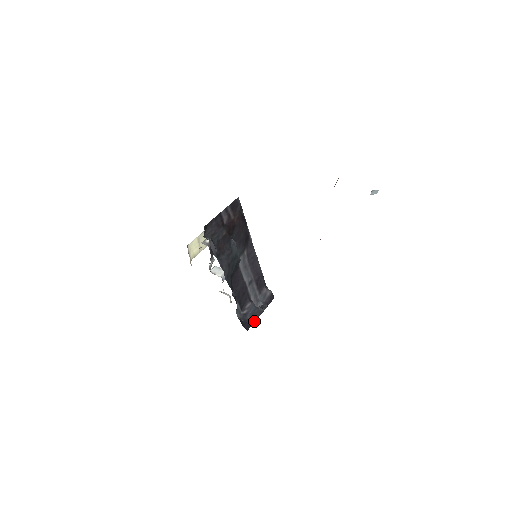
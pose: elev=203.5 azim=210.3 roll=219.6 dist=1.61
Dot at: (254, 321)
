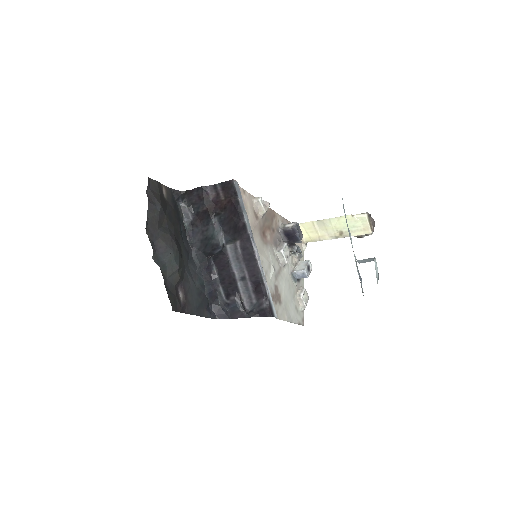
Dot at: (234, 318)
